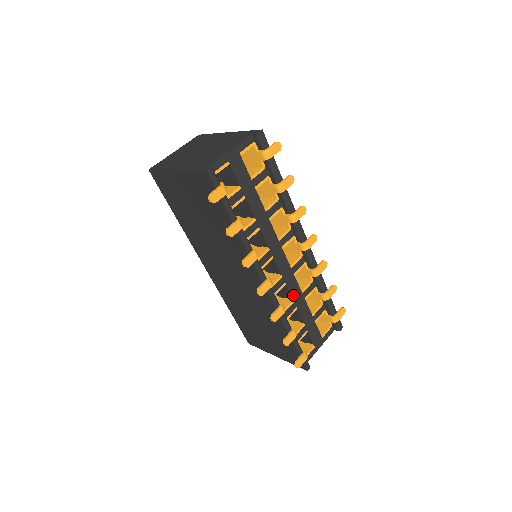
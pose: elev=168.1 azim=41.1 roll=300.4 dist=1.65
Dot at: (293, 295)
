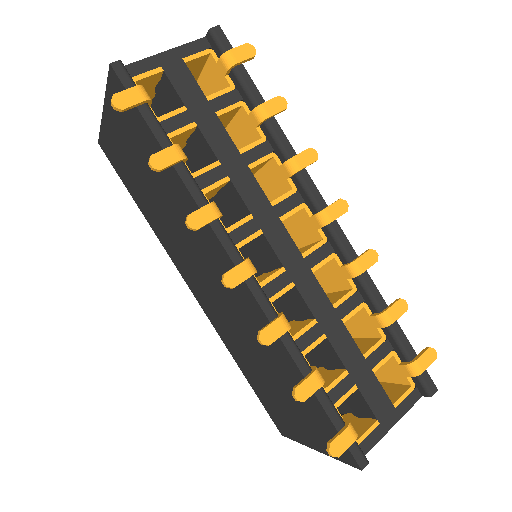
Dot at: (314, 309)
